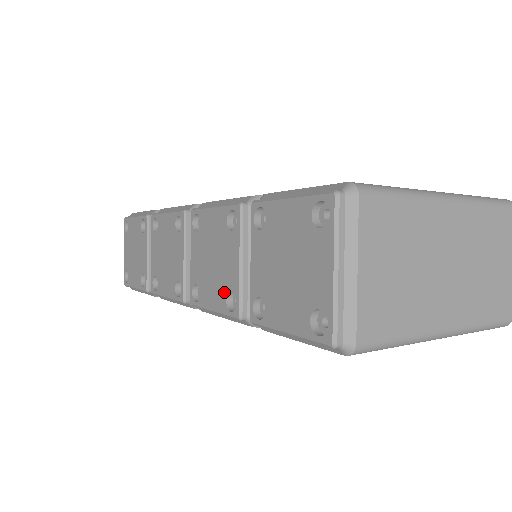
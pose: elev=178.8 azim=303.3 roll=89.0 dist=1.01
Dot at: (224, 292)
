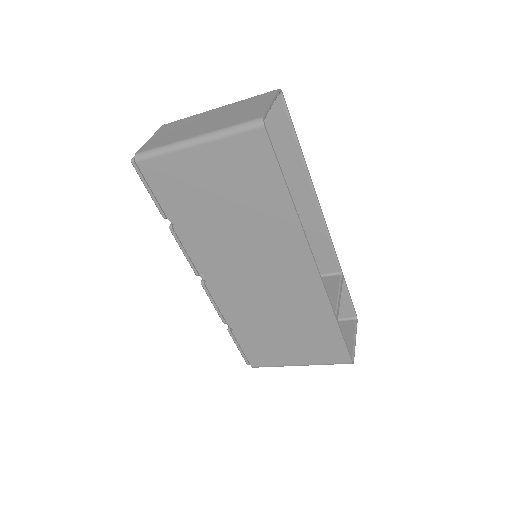
Dot at: occluded
